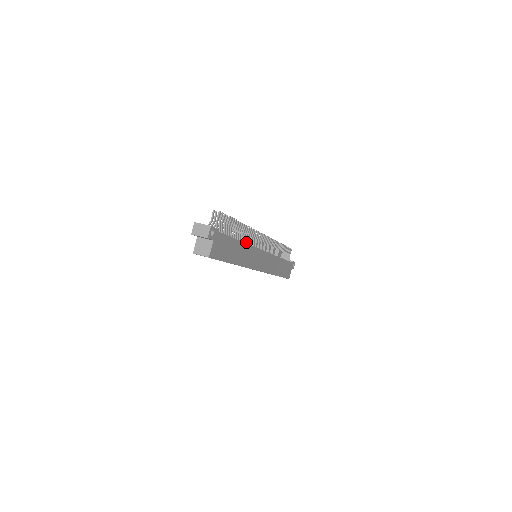
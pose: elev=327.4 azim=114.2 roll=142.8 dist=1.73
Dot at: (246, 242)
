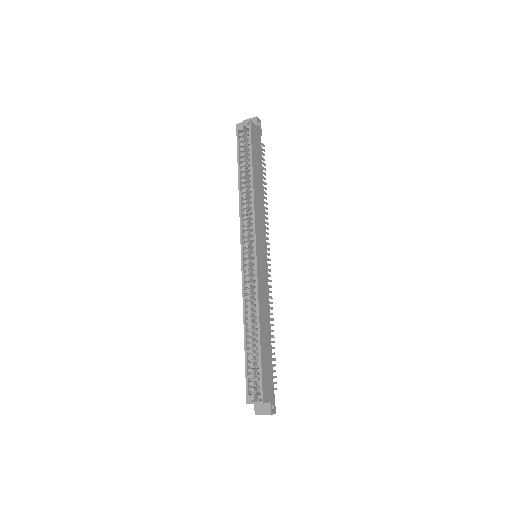
Dot at: occluded
